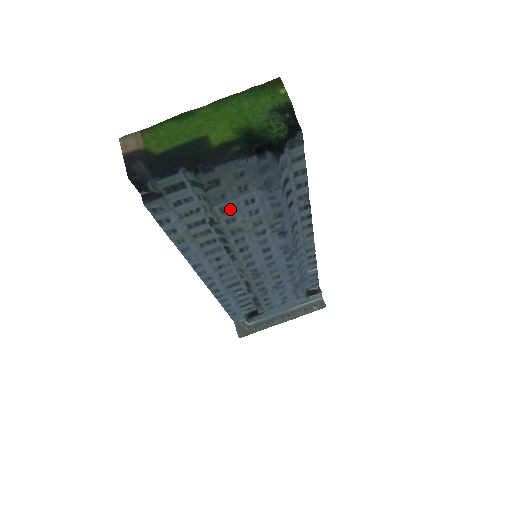
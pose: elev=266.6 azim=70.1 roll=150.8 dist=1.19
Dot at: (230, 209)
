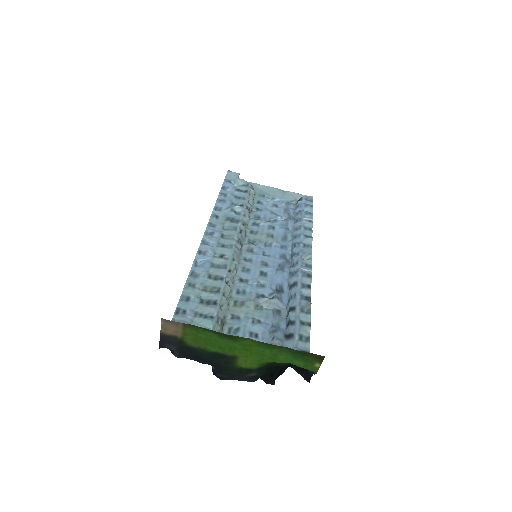
Dot at: (236, 330)
